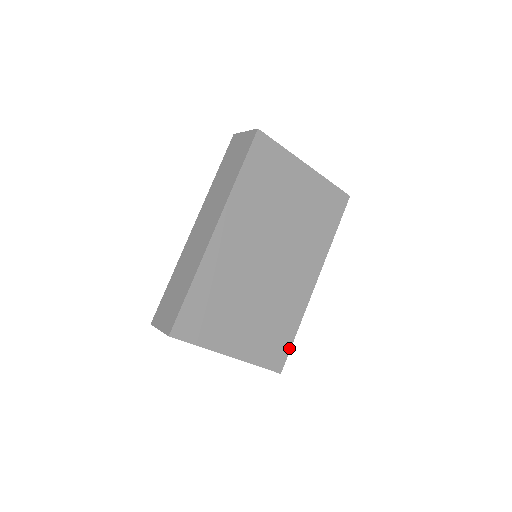
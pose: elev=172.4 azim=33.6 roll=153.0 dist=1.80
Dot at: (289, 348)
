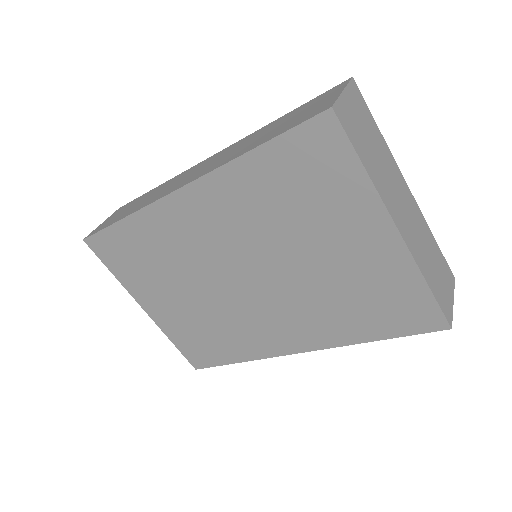
Dot at: (218, 364)
